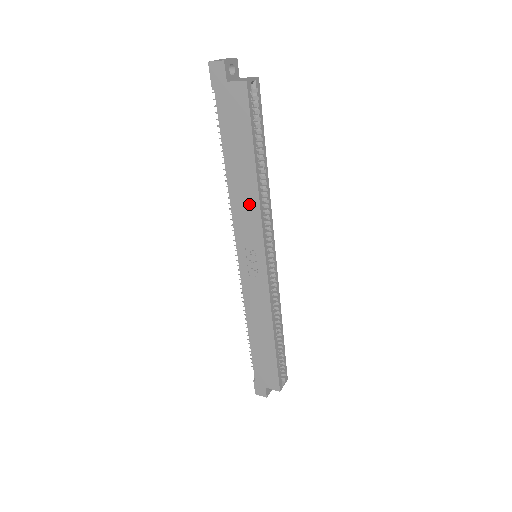
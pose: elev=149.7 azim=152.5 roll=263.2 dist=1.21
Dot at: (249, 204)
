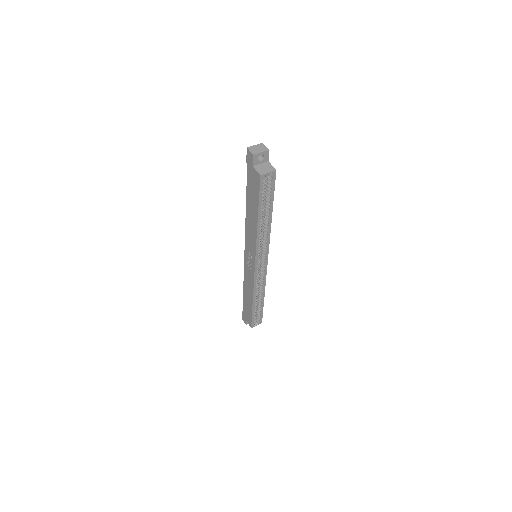
Dot at: (252, 233)
